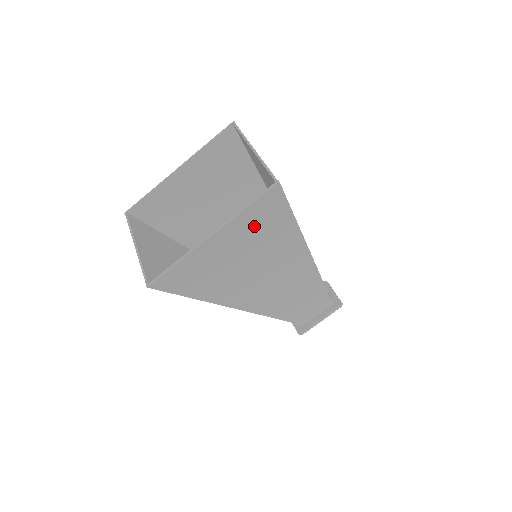
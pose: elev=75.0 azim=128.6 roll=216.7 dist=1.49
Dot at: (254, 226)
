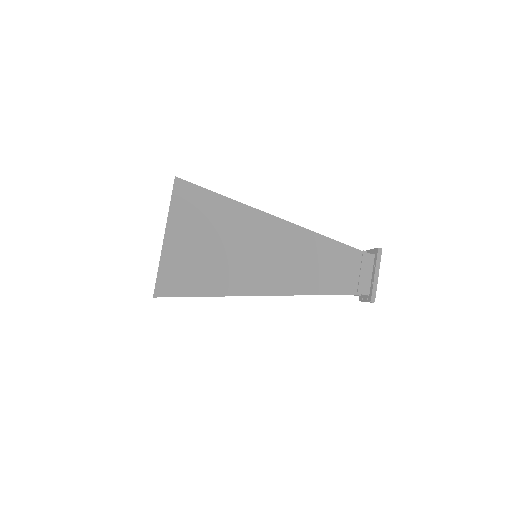
Dot at: (192, 215)
